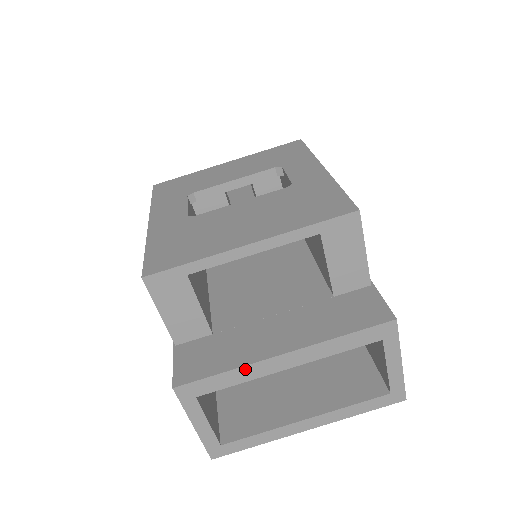
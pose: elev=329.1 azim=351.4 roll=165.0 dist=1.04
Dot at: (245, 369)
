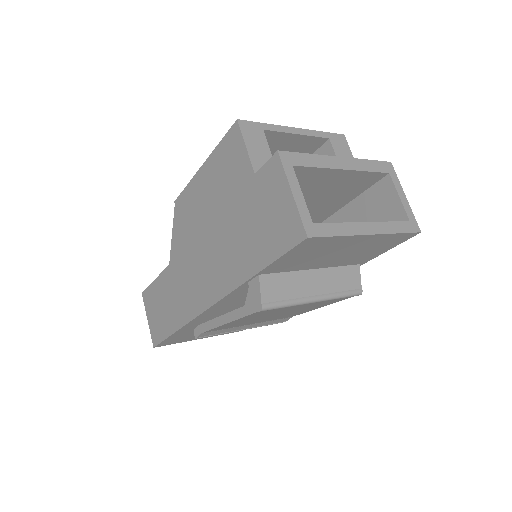
Dot at: (320, 157)
